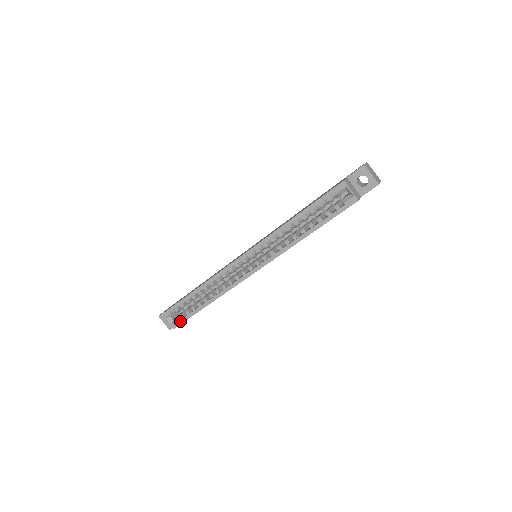
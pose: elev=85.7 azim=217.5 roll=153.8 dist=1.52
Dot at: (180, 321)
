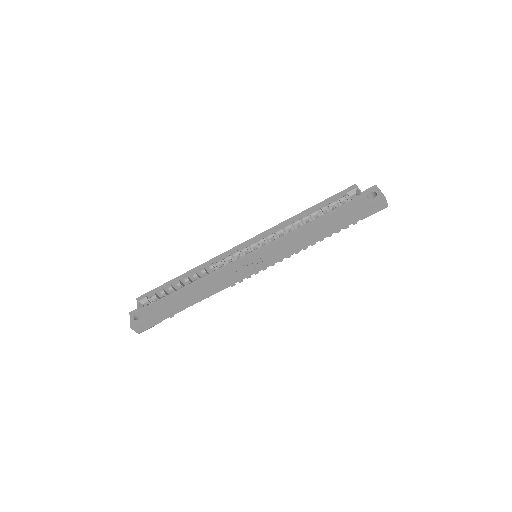
Dot at: (150, 305)
